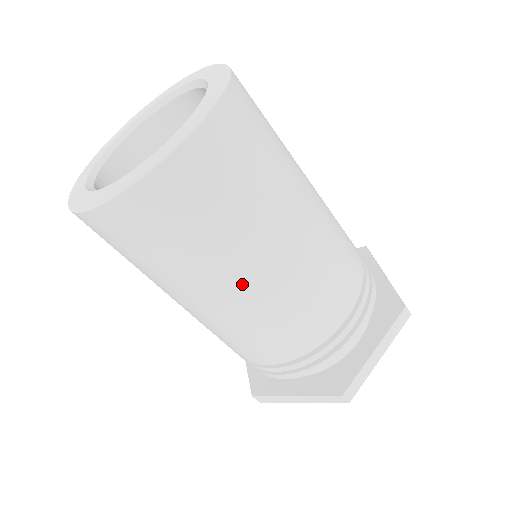
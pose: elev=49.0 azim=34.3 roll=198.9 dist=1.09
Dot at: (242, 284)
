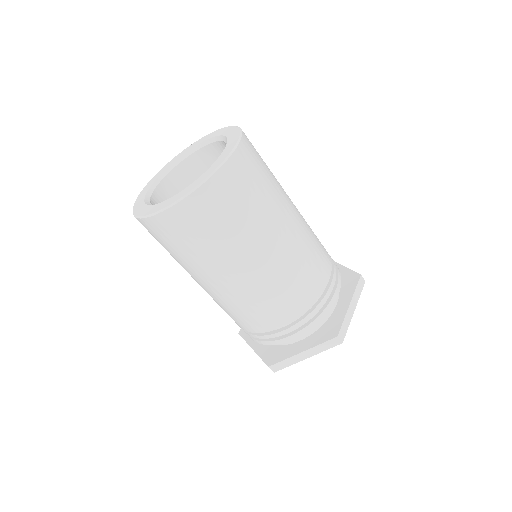
Dot at: (265, 253)
